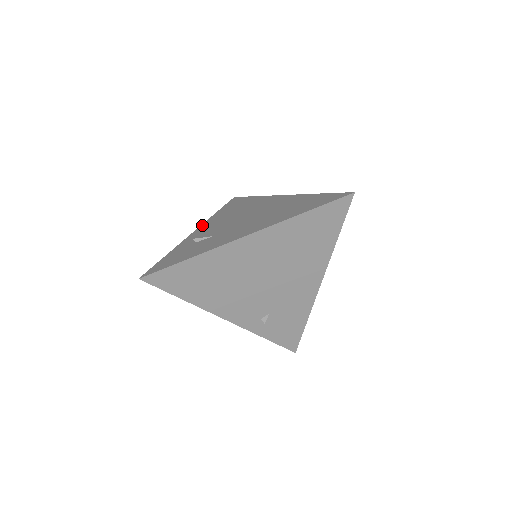
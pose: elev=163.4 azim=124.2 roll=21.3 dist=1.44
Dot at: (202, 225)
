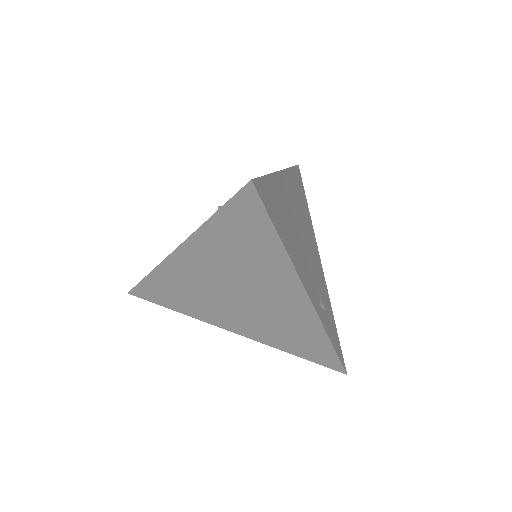
Dot at: (169, 254)
